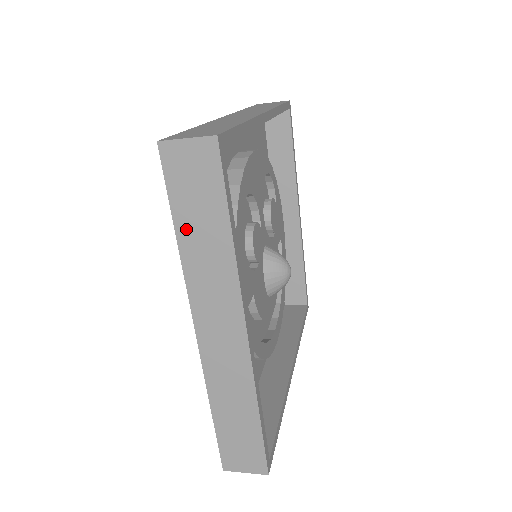
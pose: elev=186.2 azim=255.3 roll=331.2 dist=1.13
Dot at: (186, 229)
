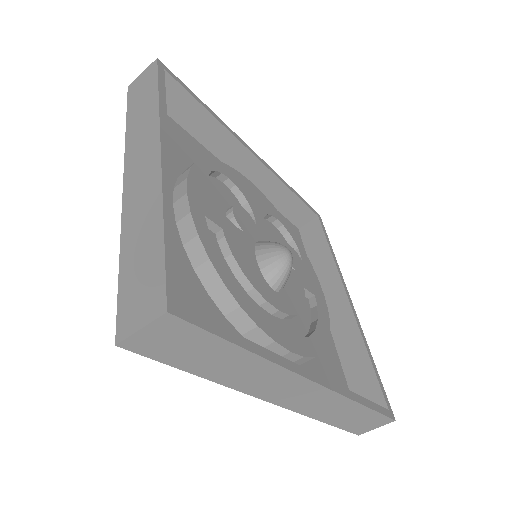
Dot at: (133, 115)
